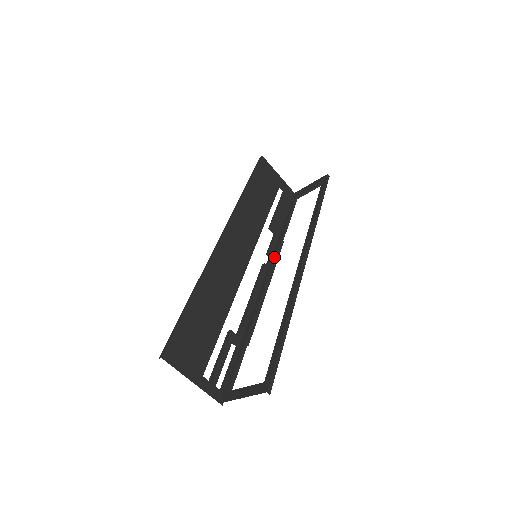
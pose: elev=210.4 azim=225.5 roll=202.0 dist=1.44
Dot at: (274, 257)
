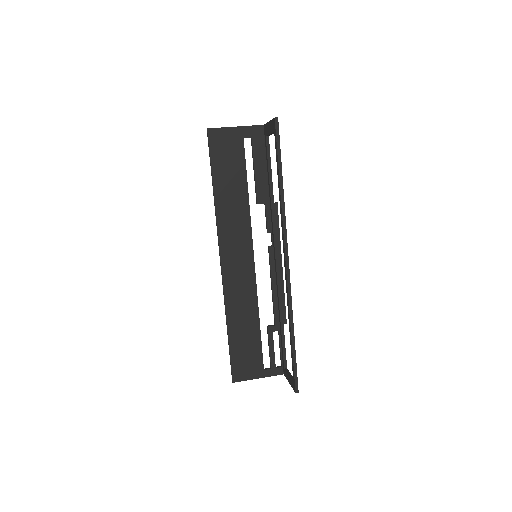
Dot at: (273, 236)
